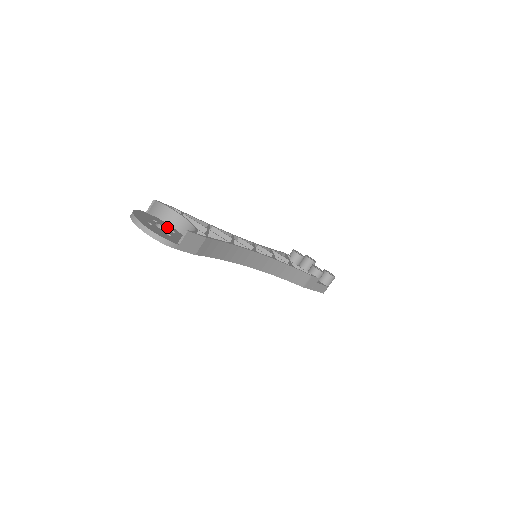
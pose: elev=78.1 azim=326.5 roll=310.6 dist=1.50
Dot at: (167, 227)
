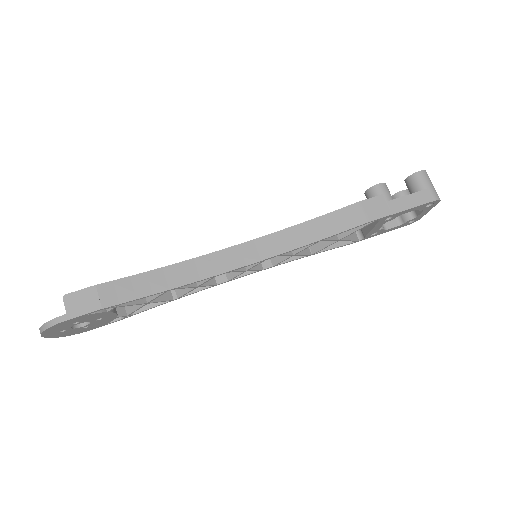
Dot at: occluded
